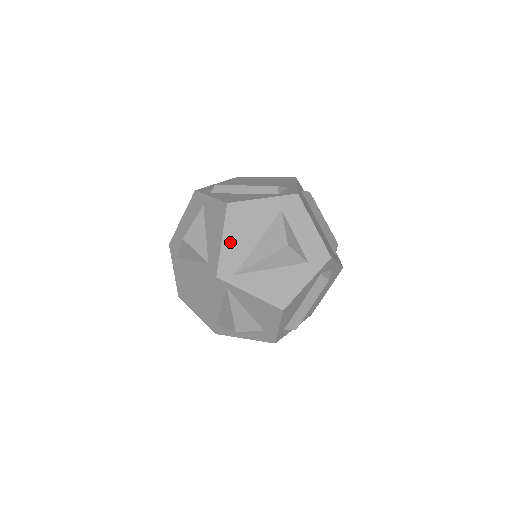
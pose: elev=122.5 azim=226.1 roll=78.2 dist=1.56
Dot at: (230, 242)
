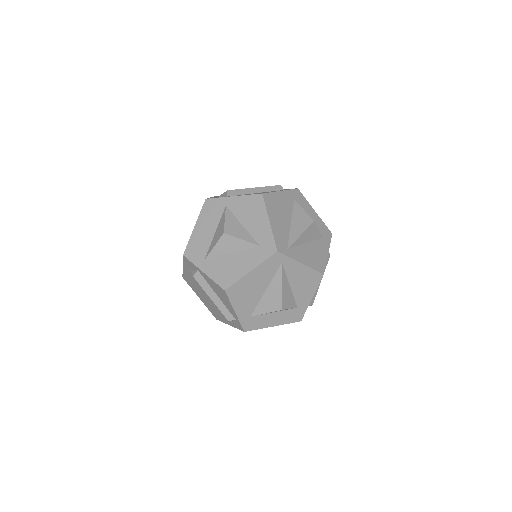
Dot at: (275, 223)
